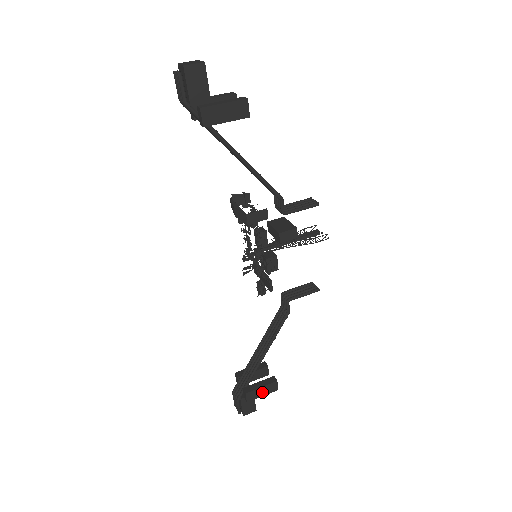
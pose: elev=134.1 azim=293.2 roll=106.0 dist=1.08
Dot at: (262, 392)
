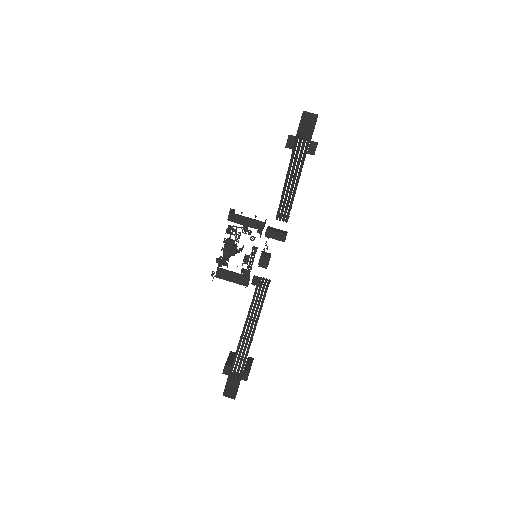
Dot at: occluded
